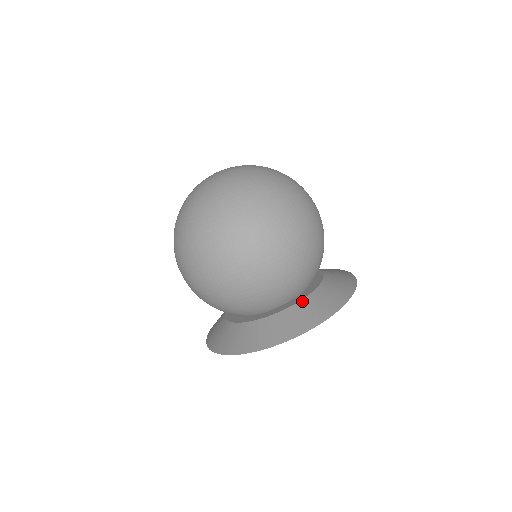
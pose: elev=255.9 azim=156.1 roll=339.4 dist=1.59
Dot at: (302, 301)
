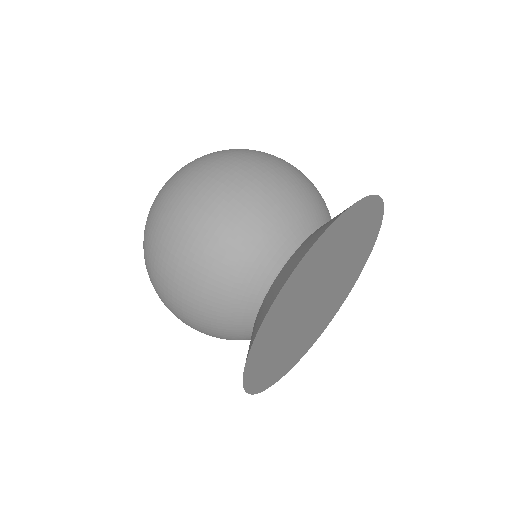
Dot at: (307, 239)
